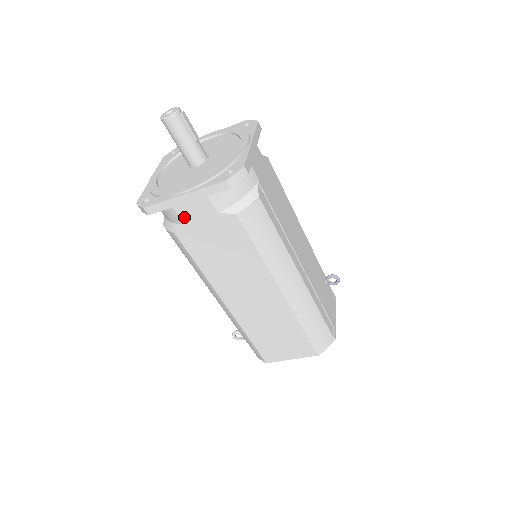
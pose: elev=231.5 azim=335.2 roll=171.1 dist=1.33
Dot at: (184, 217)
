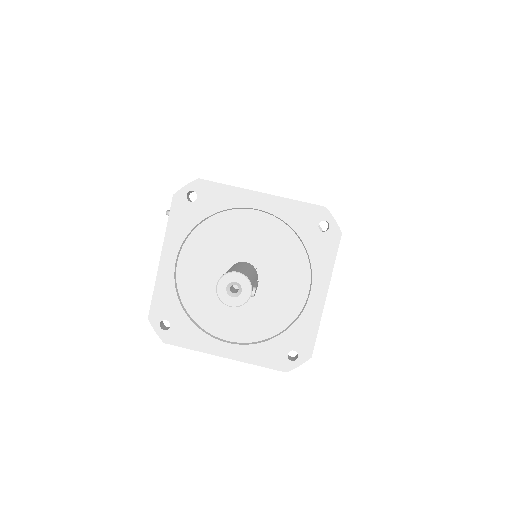
Dot at: occluded
